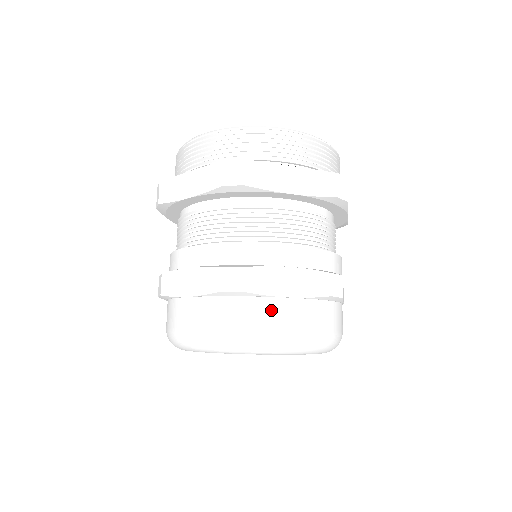
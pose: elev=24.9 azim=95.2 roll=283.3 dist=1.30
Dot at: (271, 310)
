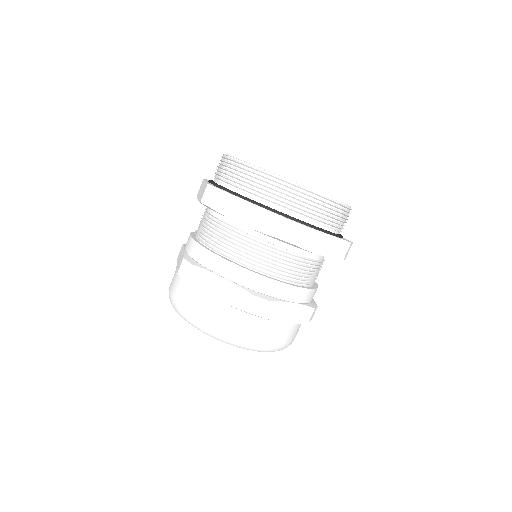
Dot at: (200, 301)
